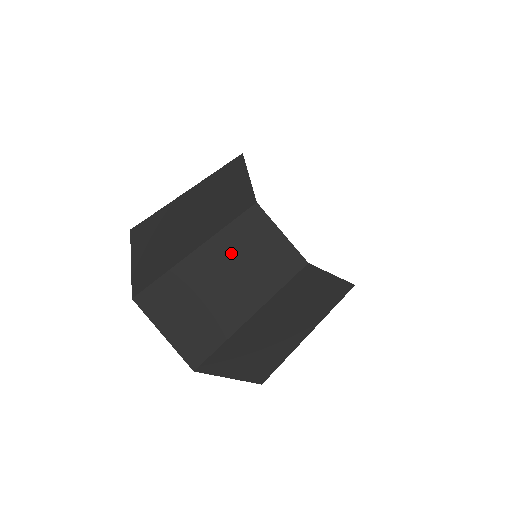
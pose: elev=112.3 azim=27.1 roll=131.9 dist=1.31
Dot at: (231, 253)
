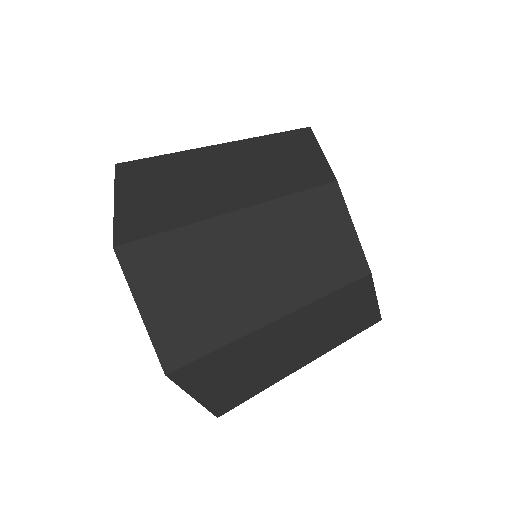
Dot at: (317, 319)
